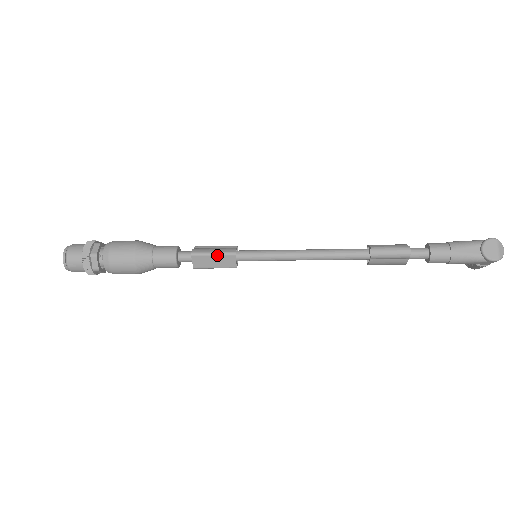
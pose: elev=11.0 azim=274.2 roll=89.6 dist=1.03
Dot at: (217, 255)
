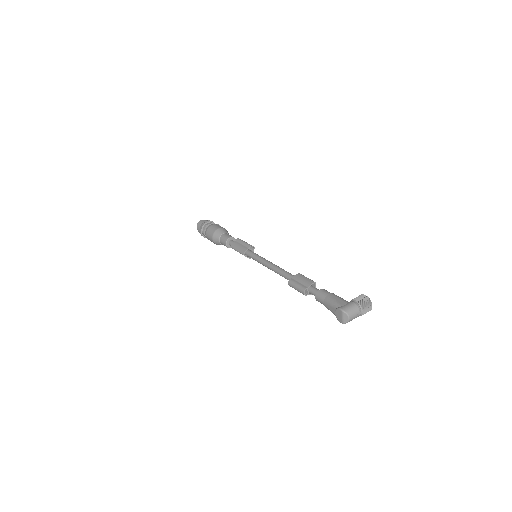
Dot at: occluded
